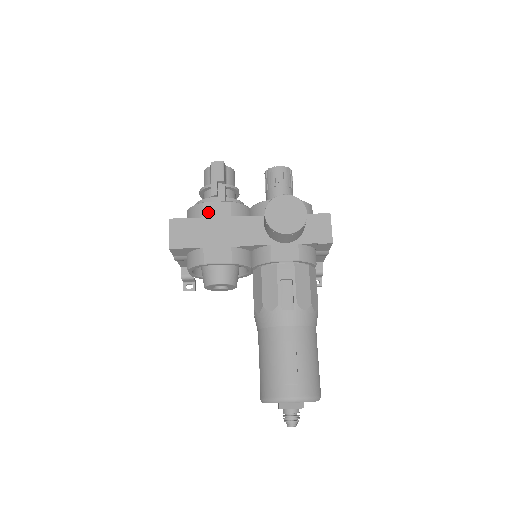
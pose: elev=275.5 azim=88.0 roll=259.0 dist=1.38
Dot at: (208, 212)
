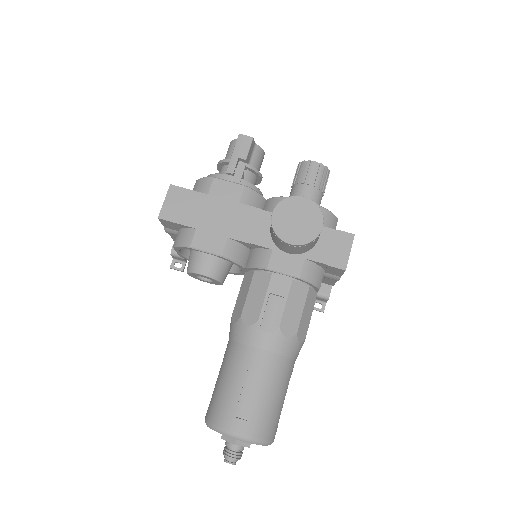
Dot at: (215, 190)
